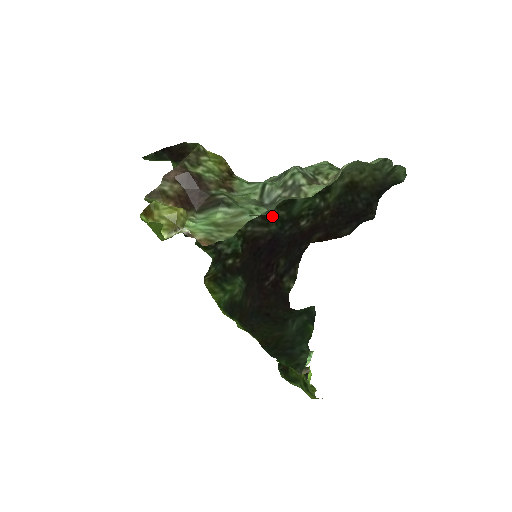
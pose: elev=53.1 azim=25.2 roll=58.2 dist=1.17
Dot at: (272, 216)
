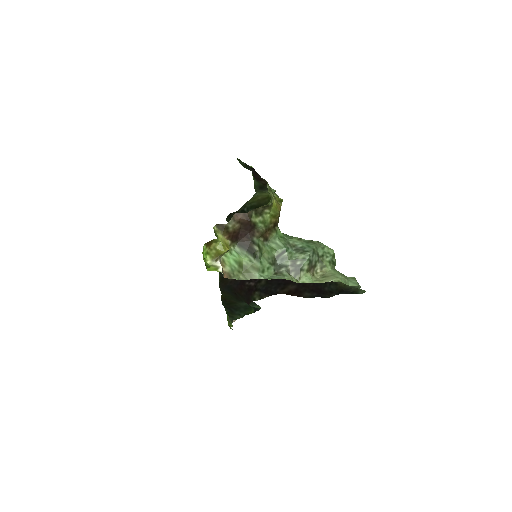
Dot at: occluded
